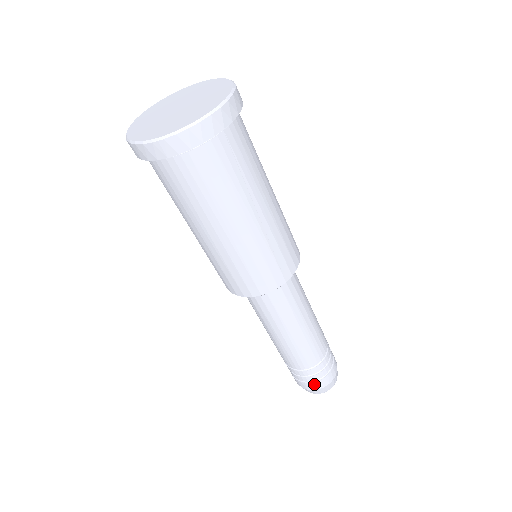
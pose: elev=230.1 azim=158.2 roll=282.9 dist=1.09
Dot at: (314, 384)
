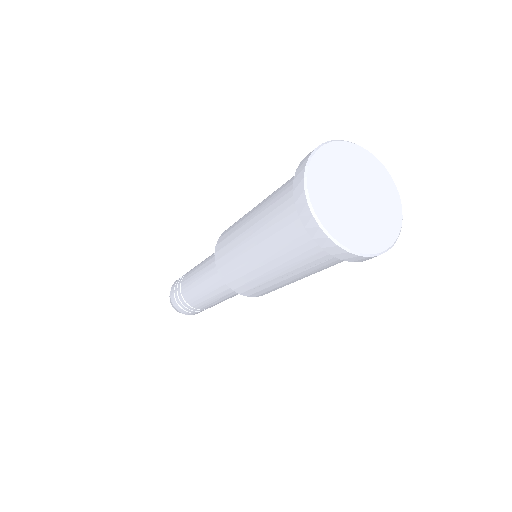
Dot at: (176, 303)
